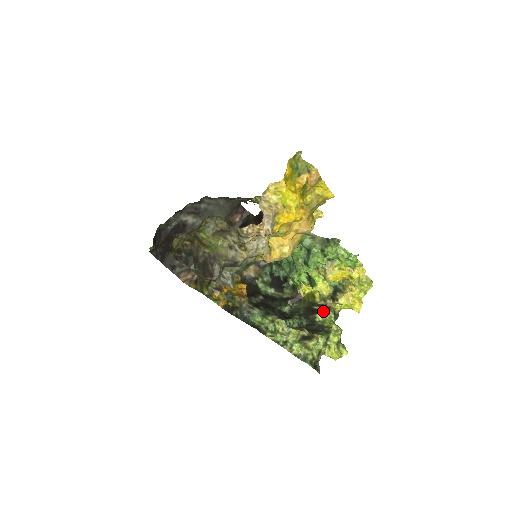
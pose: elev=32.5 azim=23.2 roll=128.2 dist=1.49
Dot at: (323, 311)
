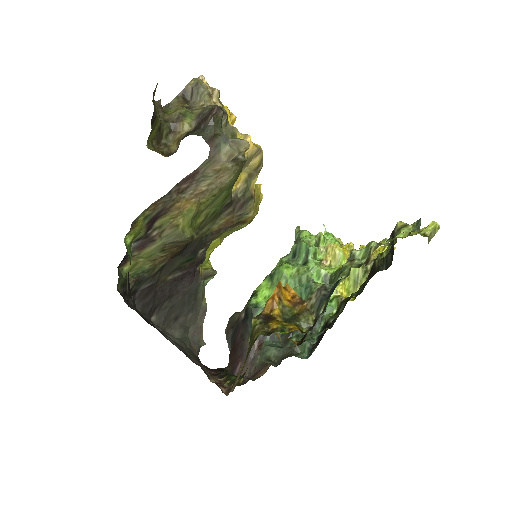
Dot at: occluded
